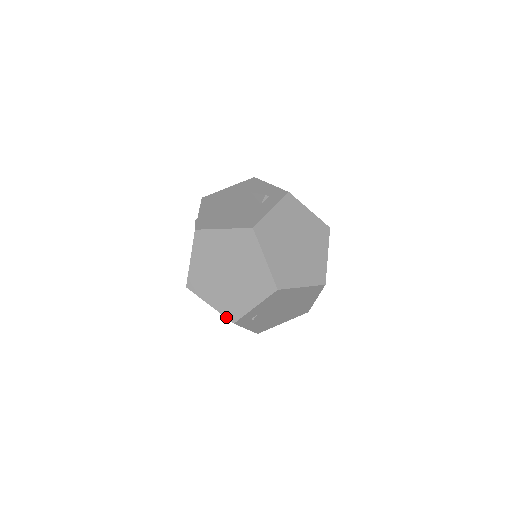
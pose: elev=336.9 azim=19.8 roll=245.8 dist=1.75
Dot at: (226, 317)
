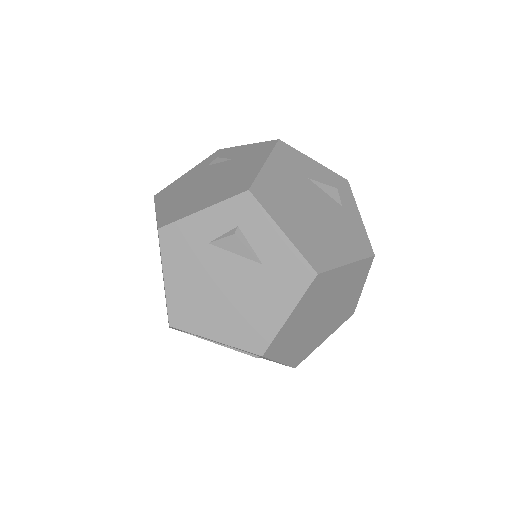
Dot at: (291, 366)
